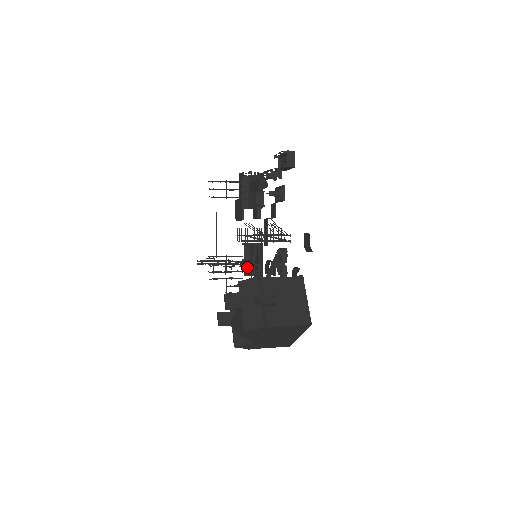
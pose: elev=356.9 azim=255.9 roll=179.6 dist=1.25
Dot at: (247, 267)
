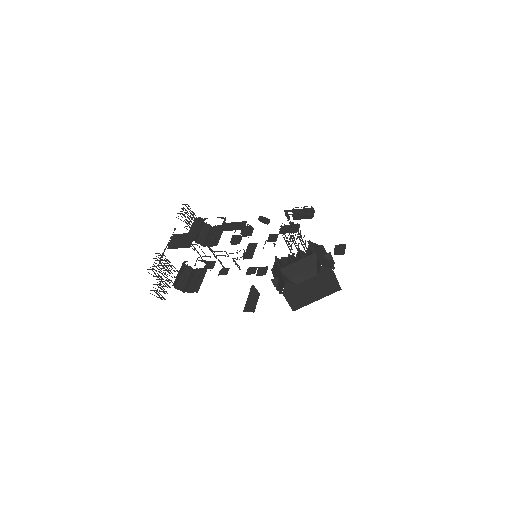
Dot at: (179, 281)
